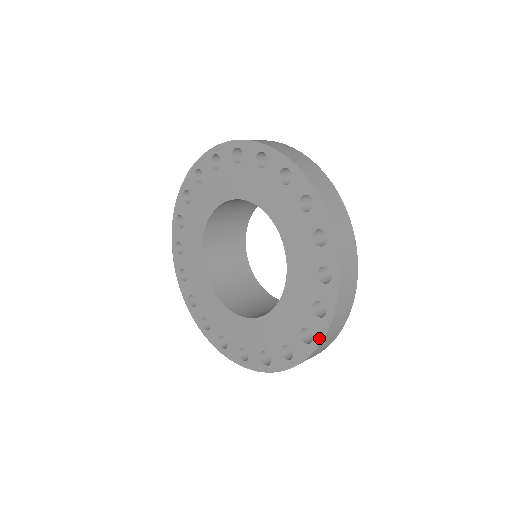
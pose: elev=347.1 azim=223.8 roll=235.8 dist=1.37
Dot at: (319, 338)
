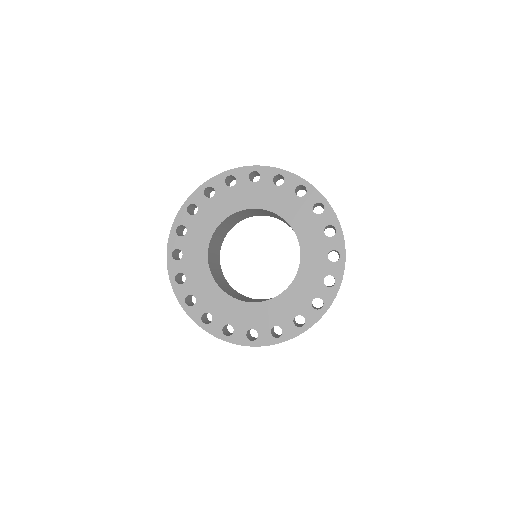
Dot at: (287, 338)
